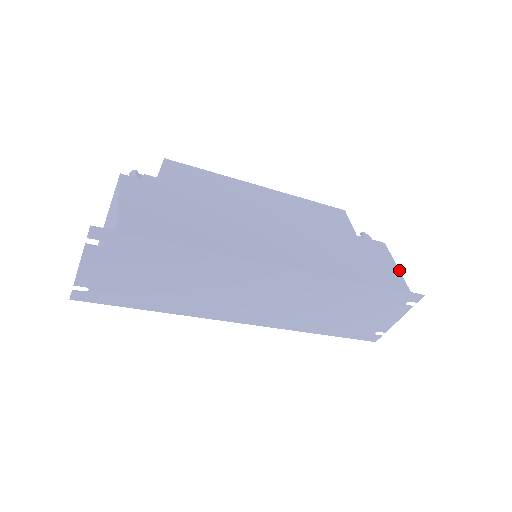
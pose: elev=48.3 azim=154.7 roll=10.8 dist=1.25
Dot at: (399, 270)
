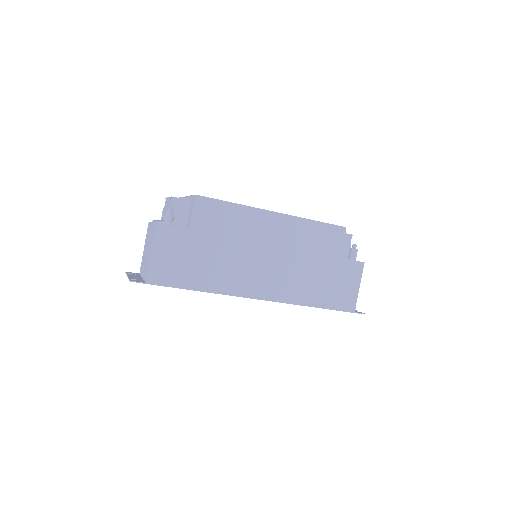
Dot at: occluded
